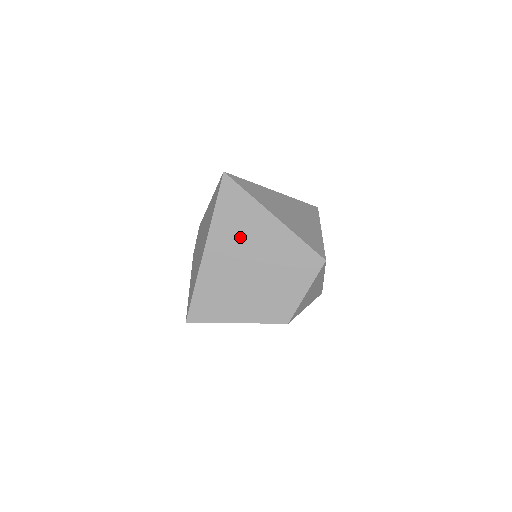
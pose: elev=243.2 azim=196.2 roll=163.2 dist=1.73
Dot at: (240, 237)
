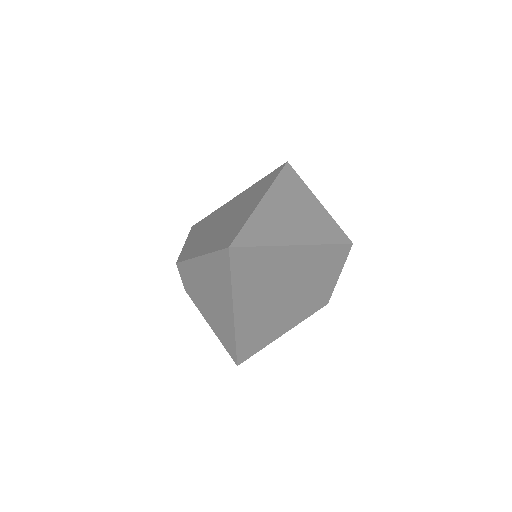
Dot at: (267, 283)
